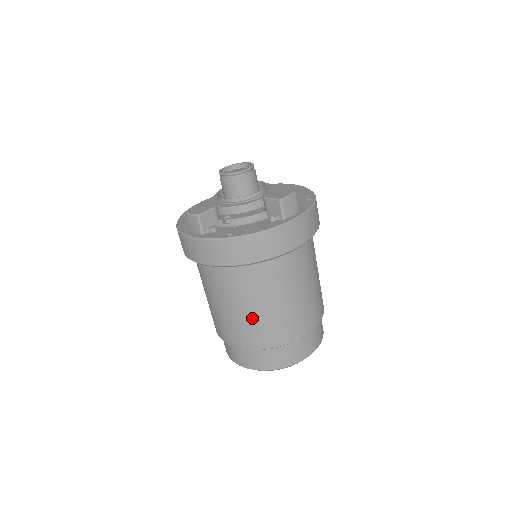
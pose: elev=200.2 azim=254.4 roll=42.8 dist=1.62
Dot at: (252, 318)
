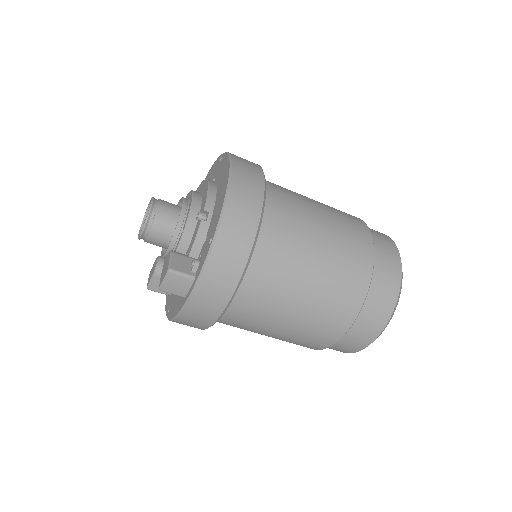
Dot at: occluded
